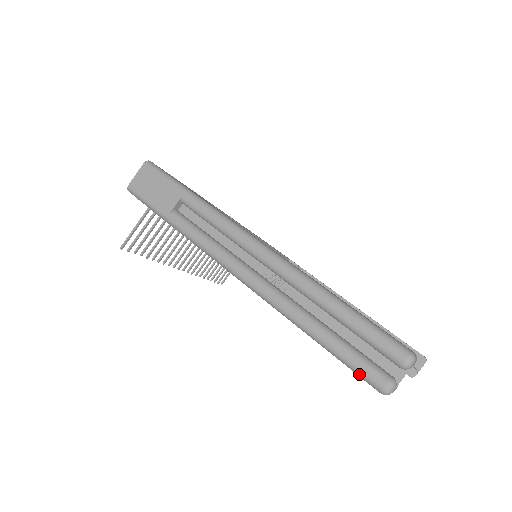
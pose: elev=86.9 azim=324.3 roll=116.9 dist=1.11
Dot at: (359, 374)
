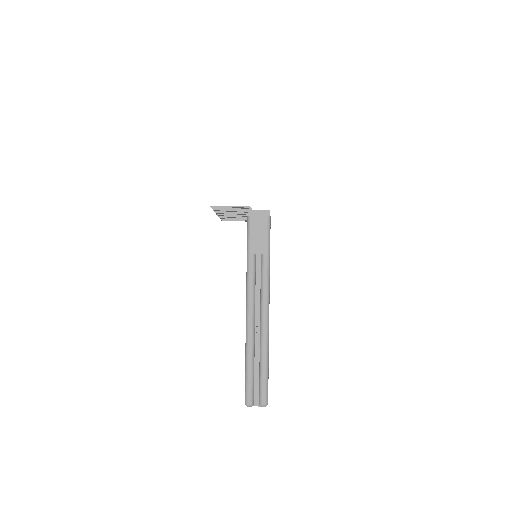
Dot at: (246, 392)
